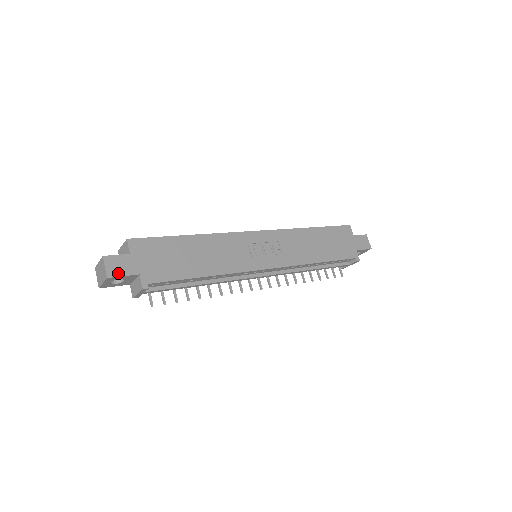
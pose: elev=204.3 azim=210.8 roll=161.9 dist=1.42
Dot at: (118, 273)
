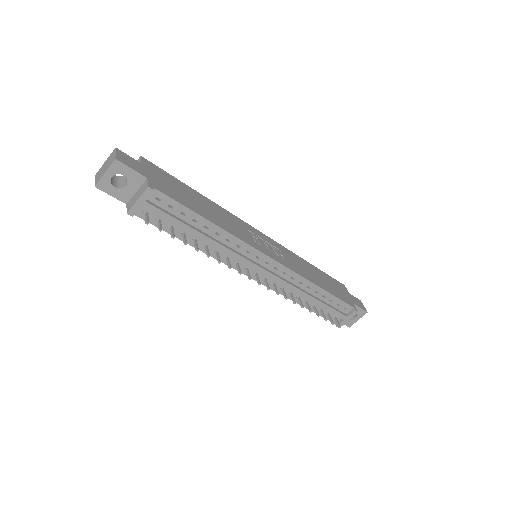
Dot at: (127, 164)
